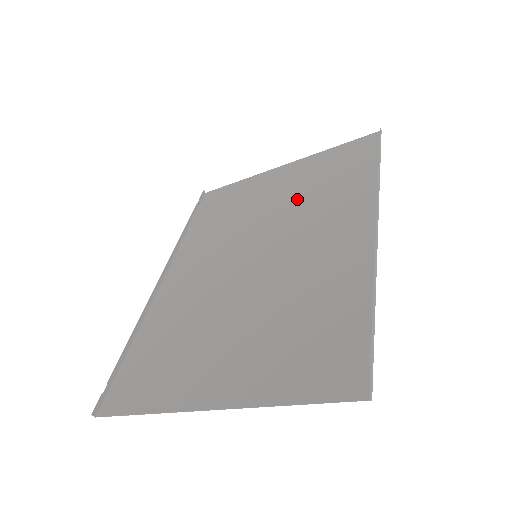
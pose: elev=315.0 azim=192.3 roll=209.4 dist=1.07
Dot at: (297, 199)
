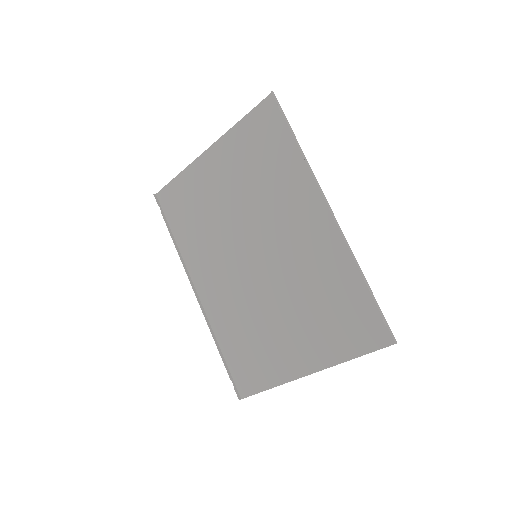
Dot at: (249, 191)
